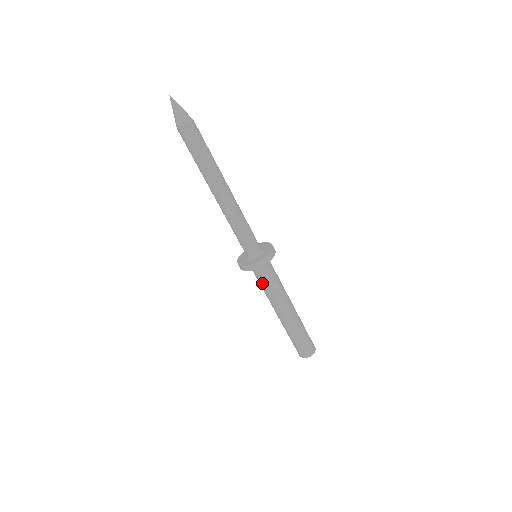
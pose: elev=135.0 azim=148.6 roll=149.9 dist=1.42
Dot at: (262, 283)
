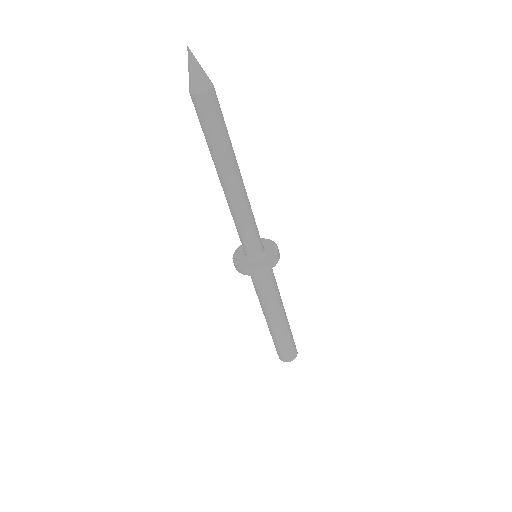
Dot at: occluded
